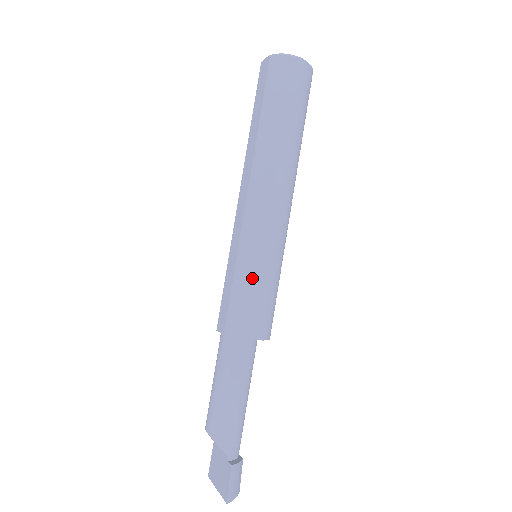
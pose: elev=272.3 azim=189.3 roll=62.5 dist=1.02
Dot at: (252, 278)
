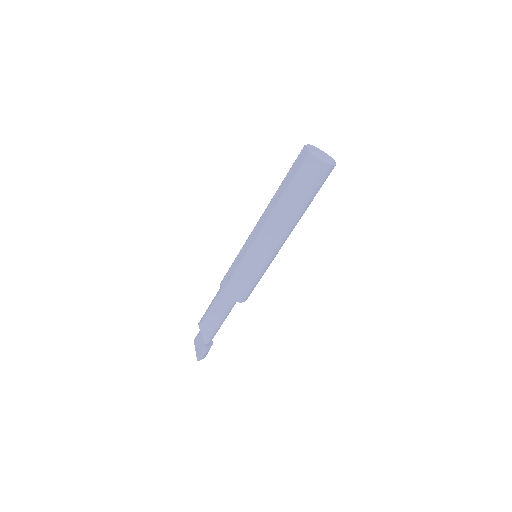
Dot at: (246, 274)
